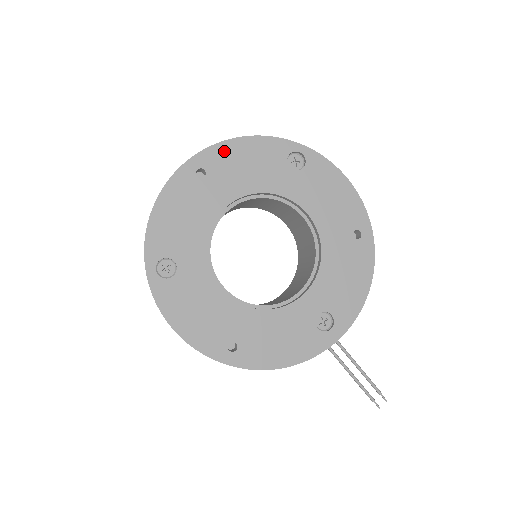
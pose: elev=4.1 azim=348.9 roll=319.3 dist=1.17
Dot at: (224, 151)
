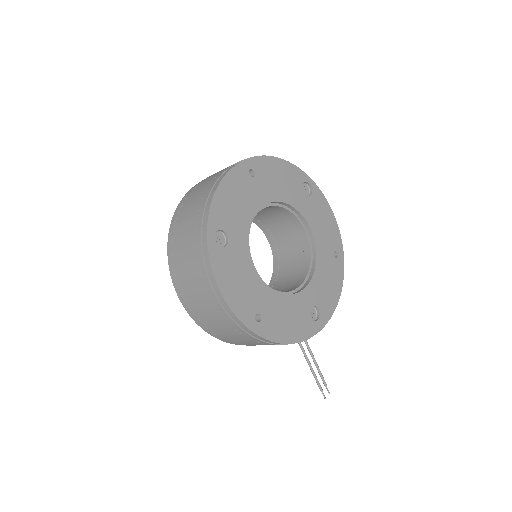
Dot at: (267, 163)
